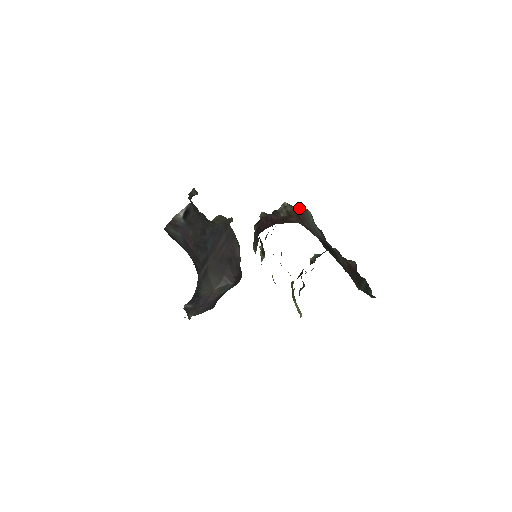
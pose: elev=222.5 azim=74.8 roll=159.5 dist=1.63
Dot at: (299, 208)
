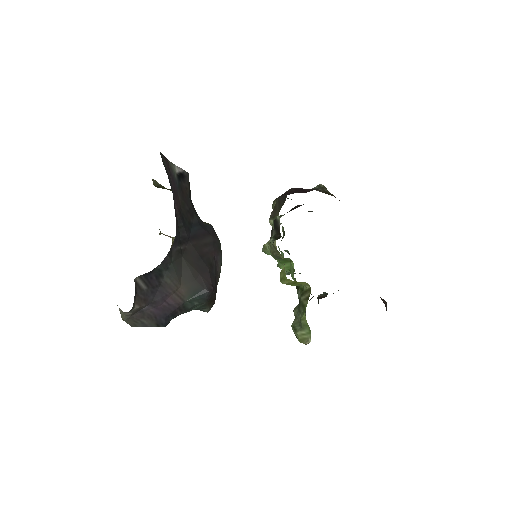
Dot at: occluded
